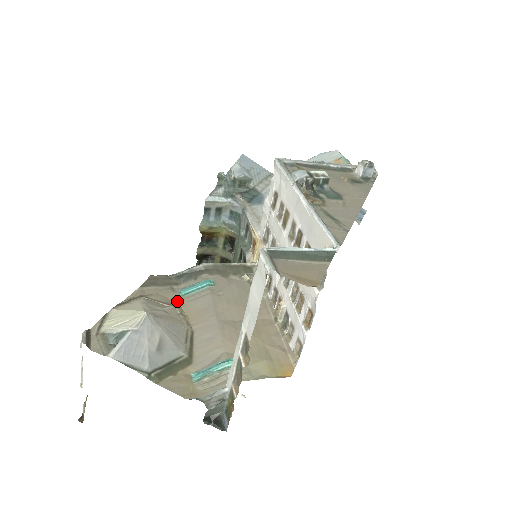
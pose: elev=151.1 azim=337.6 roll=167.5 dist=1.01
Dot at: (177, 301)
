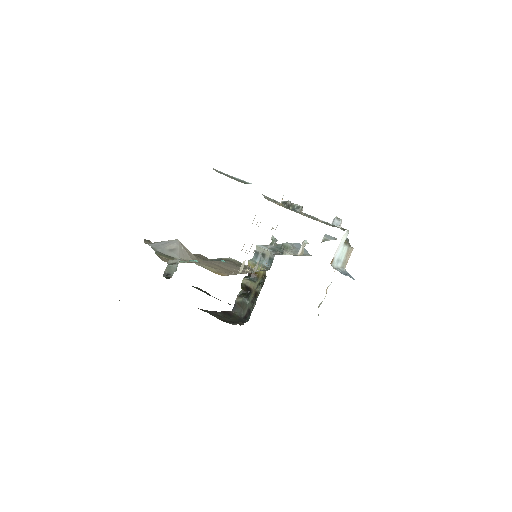
Dot at: (201, 261)
